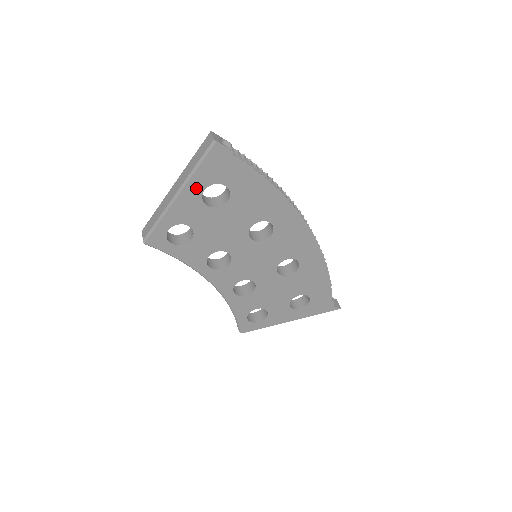
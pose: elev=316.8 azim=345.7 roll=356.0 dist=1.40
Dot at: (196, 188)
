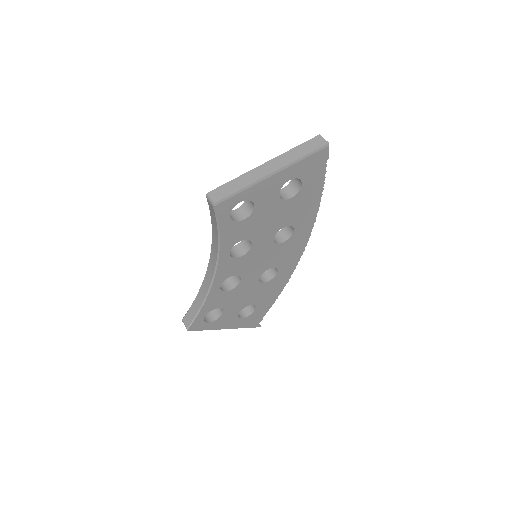
Dot at: (287, 175)
